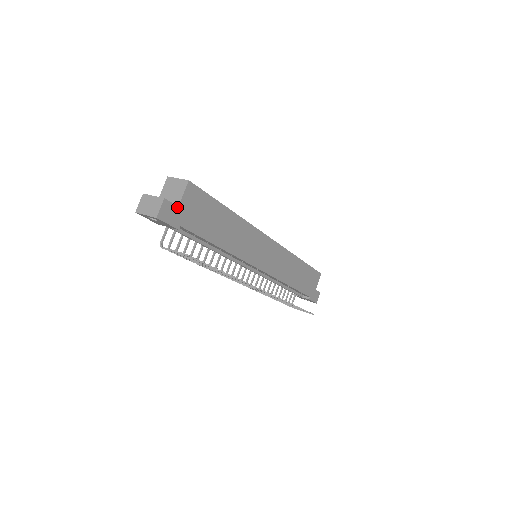
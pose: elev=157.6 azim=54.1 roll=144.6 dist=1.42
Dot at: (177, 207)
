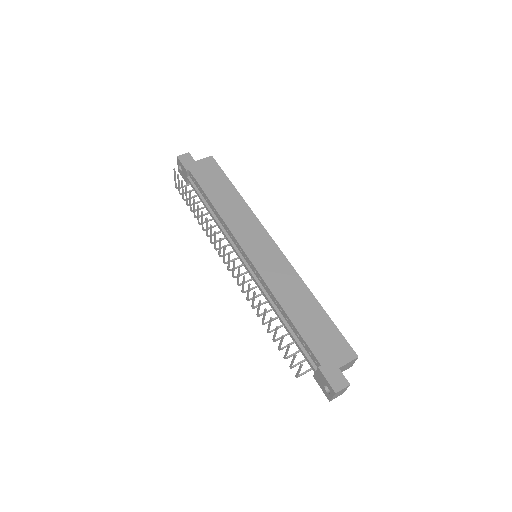
Dot at: (194, 161)
